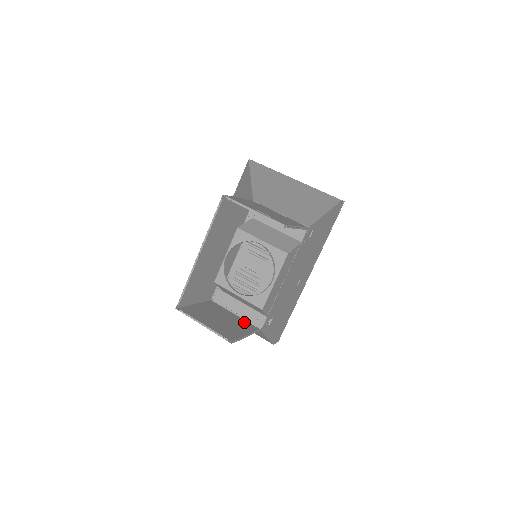
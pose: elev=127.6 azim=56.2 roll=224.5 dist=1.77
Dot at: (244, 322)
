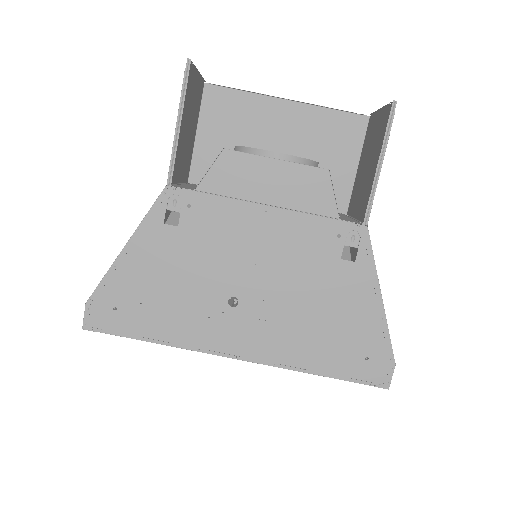
Dot at: (176, 173)
